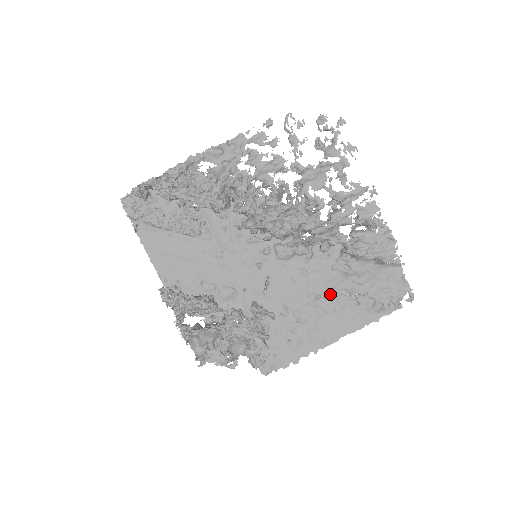
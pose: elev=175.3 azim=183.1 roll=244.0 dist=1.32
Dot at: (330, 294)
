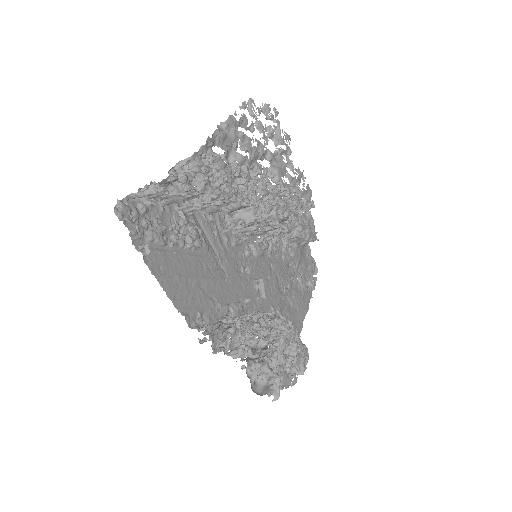
Dot at: (289, 283)
